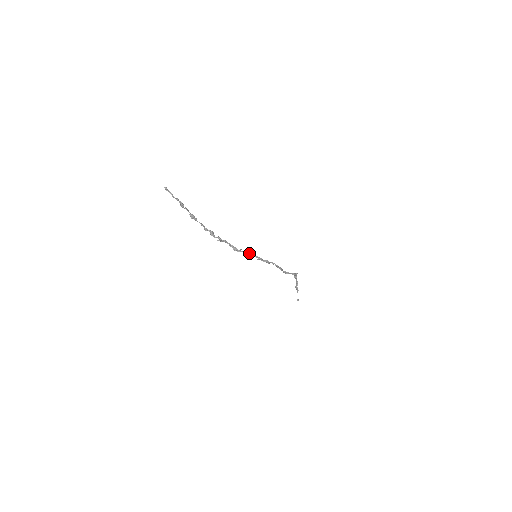
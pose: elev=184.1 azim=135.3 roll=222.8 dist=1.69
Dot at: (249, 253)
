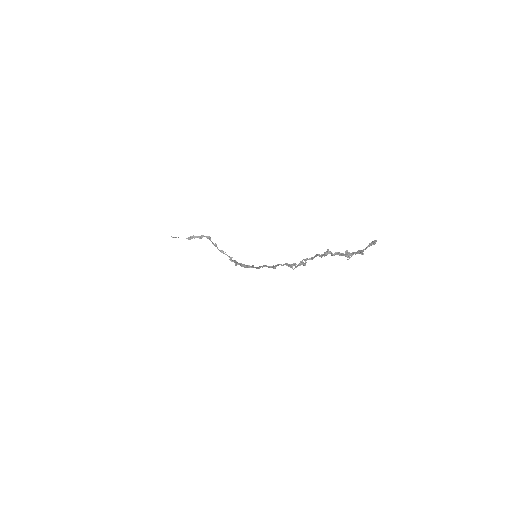
Dot at: (269, 266)
